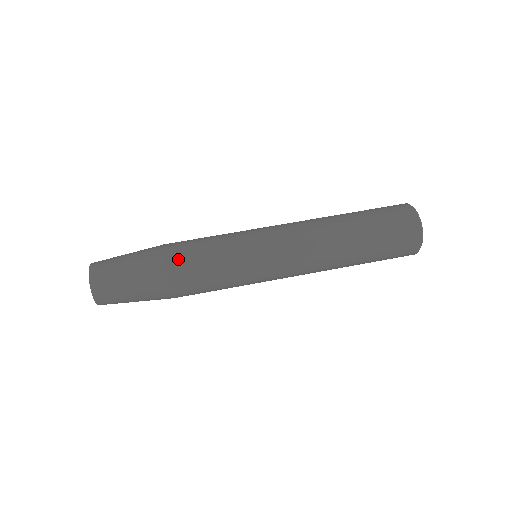
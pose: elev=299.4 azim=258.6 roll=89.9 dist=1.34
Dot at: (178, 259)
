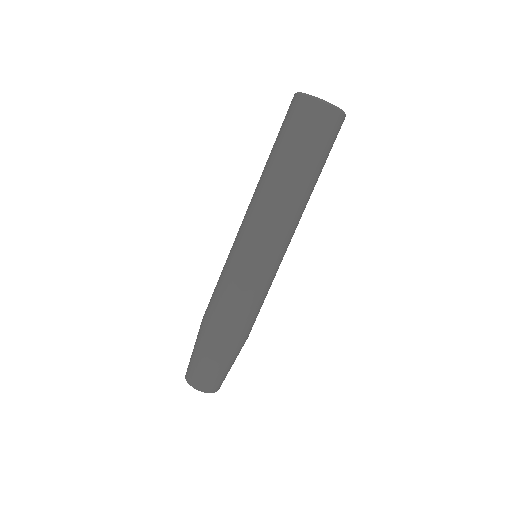
Dot at: (250, 330)
